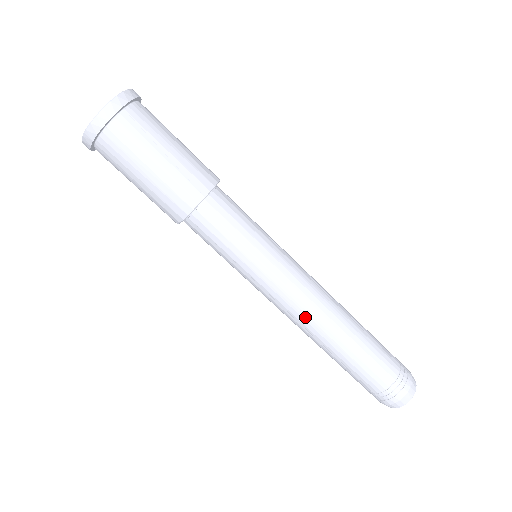
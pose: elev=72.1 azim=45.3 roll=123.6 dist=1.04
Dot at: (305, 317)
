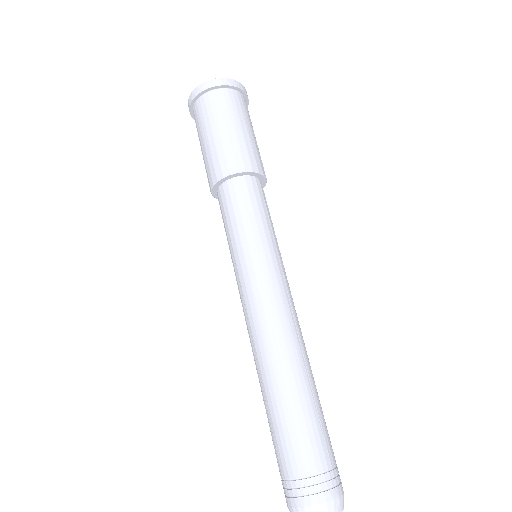
Dot at: (284, 323)
